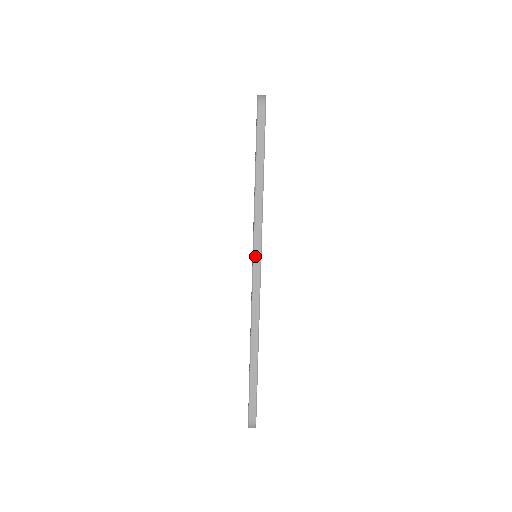
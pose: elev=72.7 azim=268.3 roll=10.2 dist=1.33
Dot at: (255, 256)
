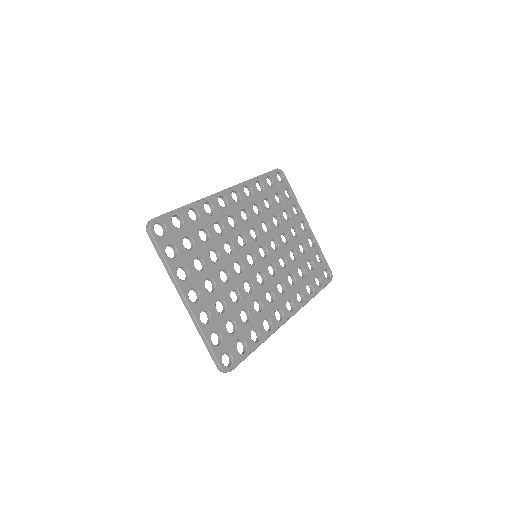
Dot at: occluded
